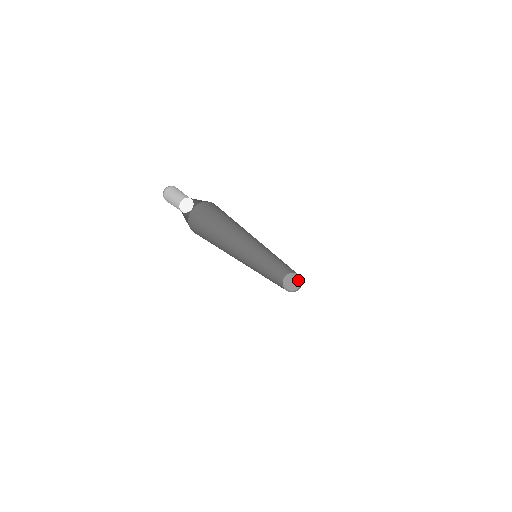
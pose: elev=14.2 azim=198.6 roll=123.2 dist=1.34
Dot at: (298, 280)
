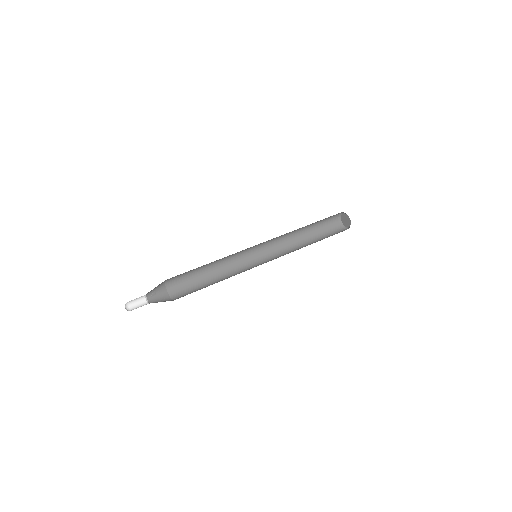
Dot at: (348, 225)
